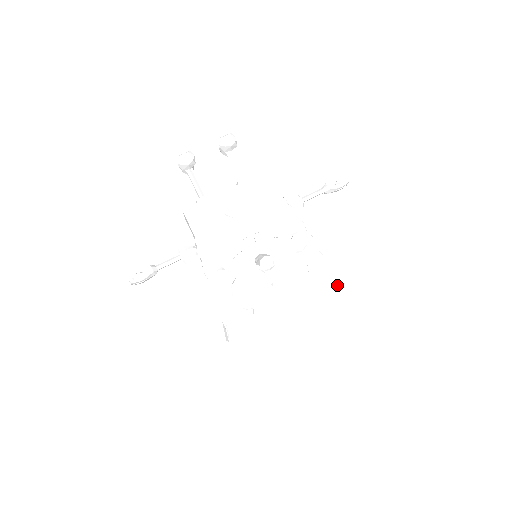
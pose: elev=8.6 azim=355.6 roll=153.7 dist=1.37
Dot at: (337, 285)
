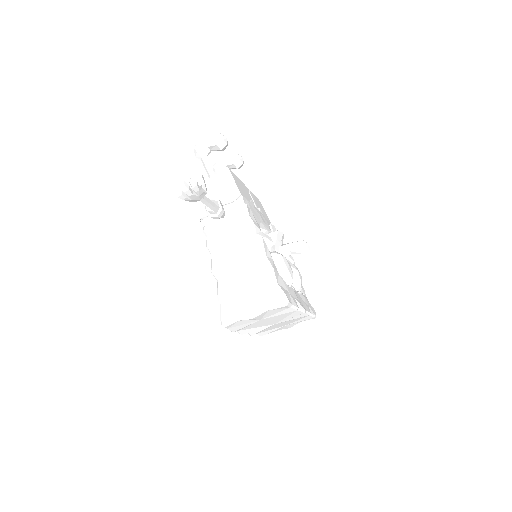
Dot at: (314, 311)
